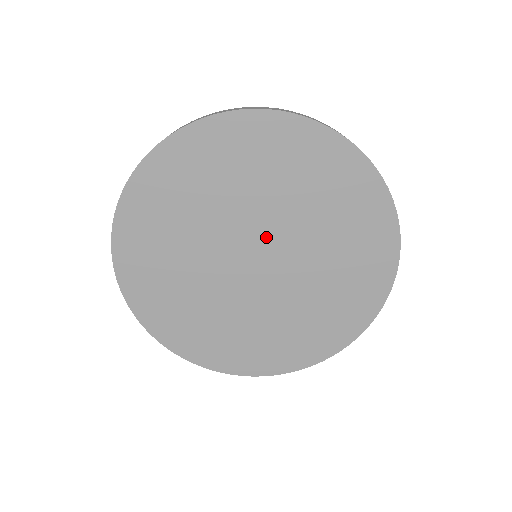
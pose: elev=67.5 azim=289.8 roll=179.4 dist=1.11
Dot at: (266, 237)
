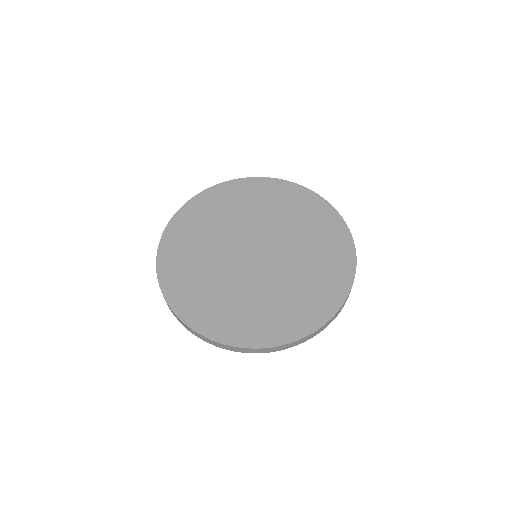
Dot at: (251, 238)
